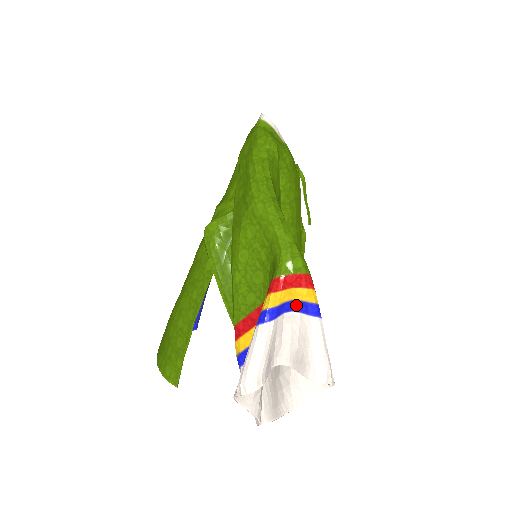
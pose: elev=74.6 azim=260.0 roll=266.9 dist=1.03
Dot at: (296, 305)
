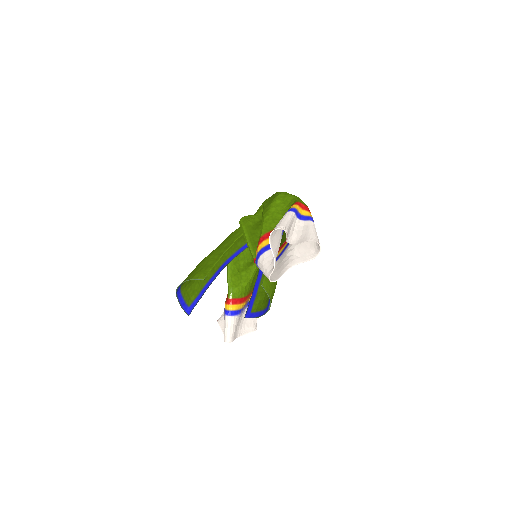
Dot at: (303, 217)
